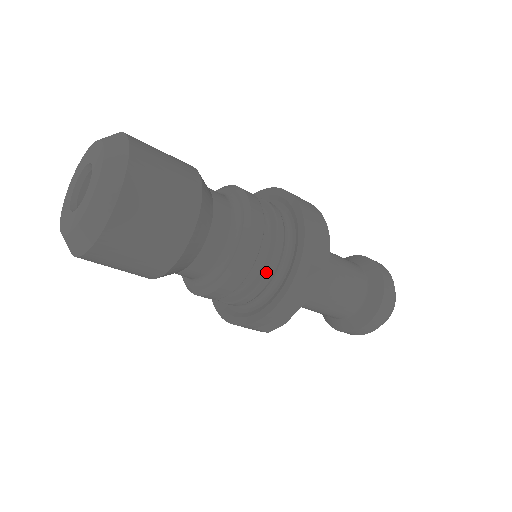
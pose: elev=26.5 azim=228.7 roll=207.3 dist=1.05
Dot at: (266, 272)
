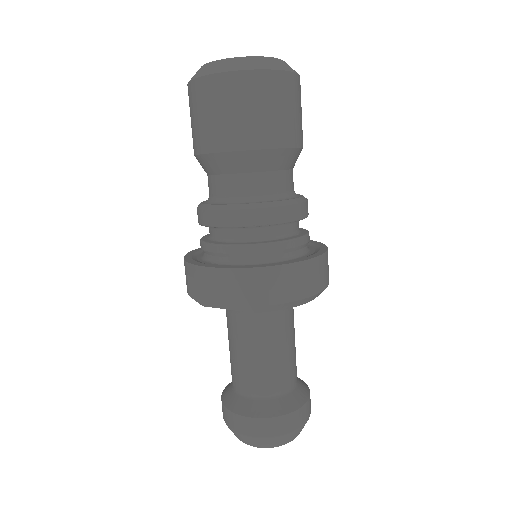
Dot at: (242, 245)
